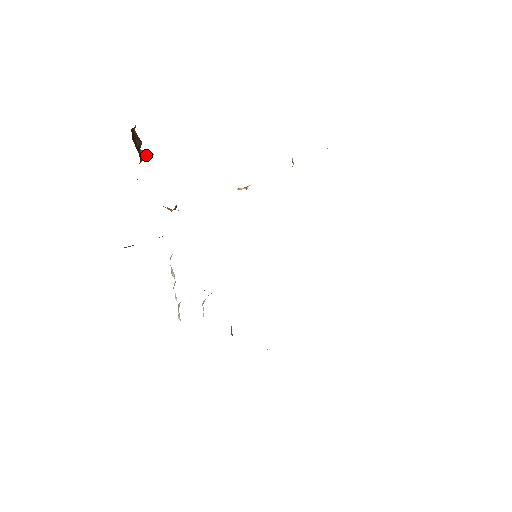
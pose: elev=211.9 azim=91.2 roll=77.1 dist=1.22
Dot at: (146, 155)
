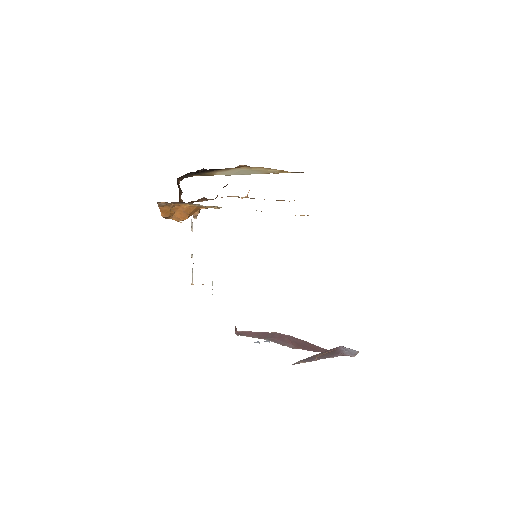
Dot at: occluded
